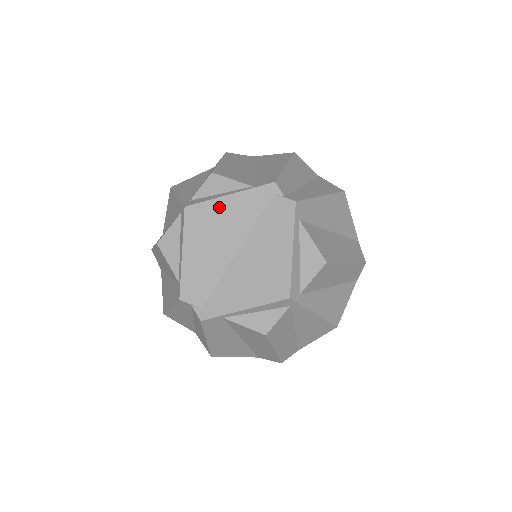
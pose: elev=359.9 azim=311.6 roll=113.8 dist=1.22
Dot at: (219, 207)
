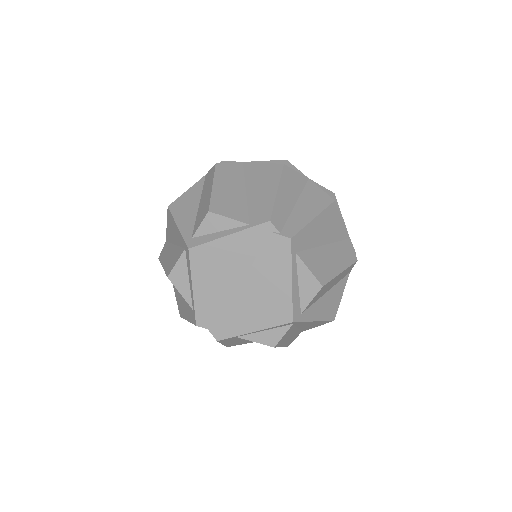
Dot at: (220, 247)
